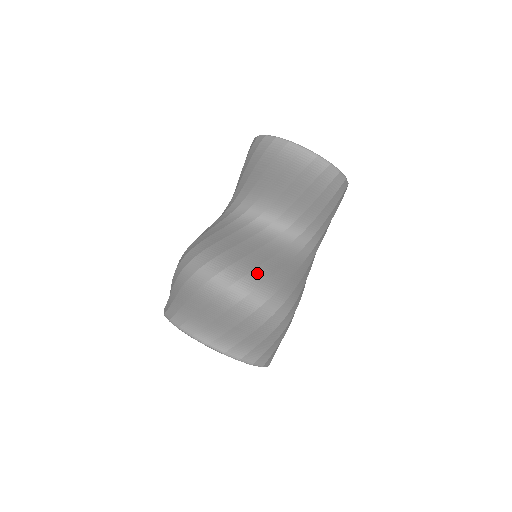
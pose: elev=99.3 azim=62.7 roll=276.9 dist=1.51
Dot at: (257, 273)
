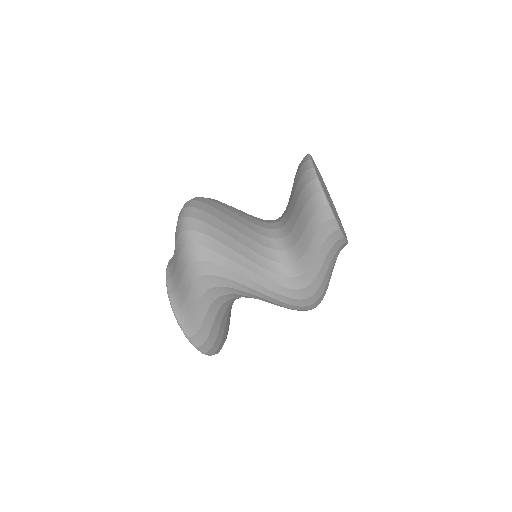
Dot at: (210, 217)
